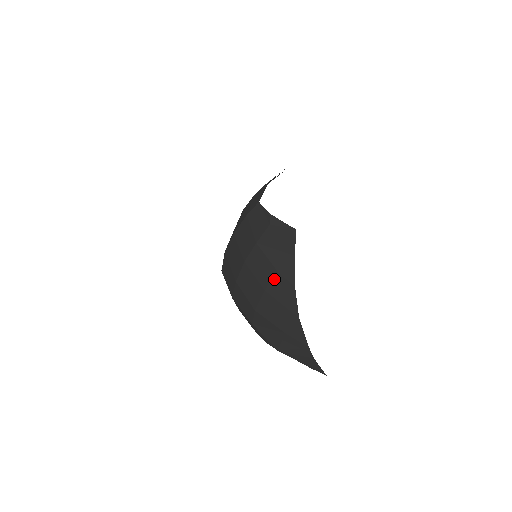
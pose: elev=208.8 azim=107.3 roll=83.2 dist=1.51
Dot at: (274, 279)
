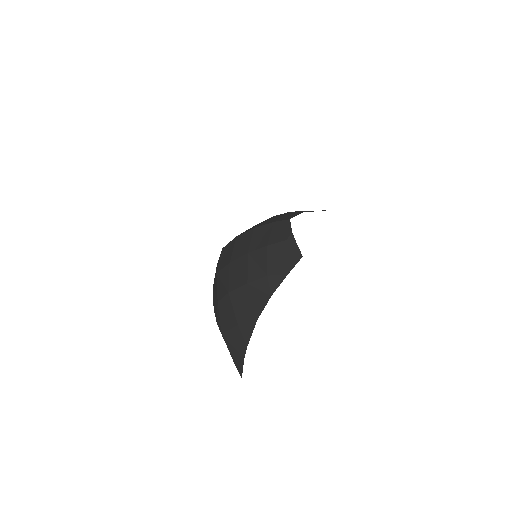
Dot at: (261, 280)
